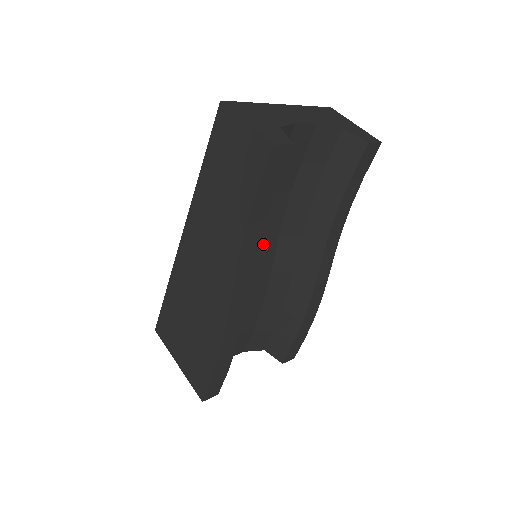
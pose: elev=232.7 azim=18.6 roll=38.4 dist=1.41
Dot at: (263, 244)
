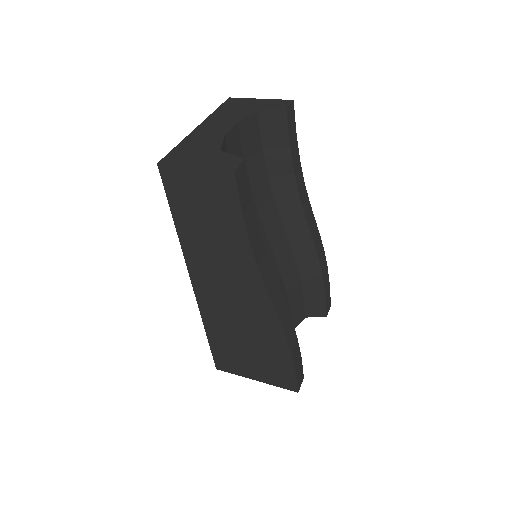
Dot at: occluded
